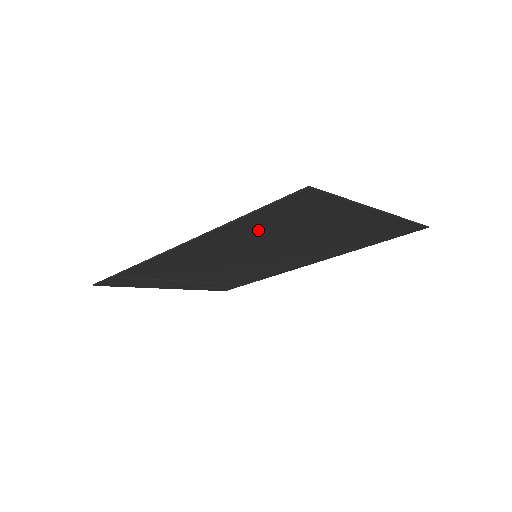
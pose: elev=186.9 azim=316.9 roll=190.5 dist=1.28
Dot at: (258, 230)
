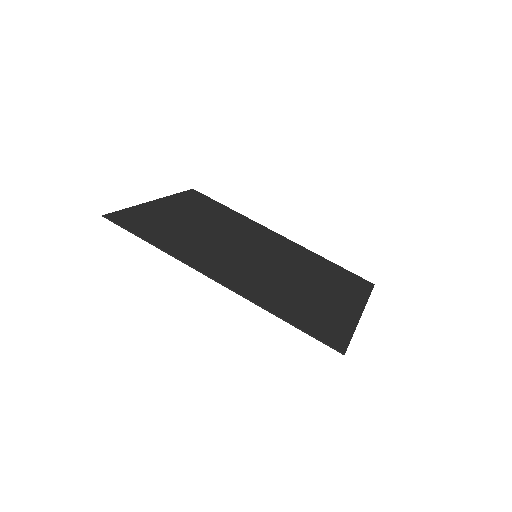
Dot at: (284, 301)
